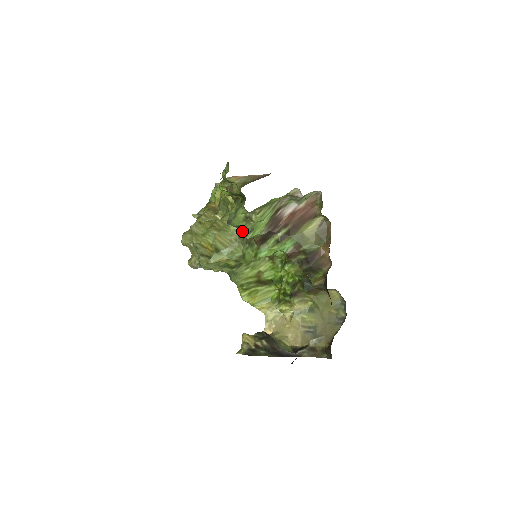
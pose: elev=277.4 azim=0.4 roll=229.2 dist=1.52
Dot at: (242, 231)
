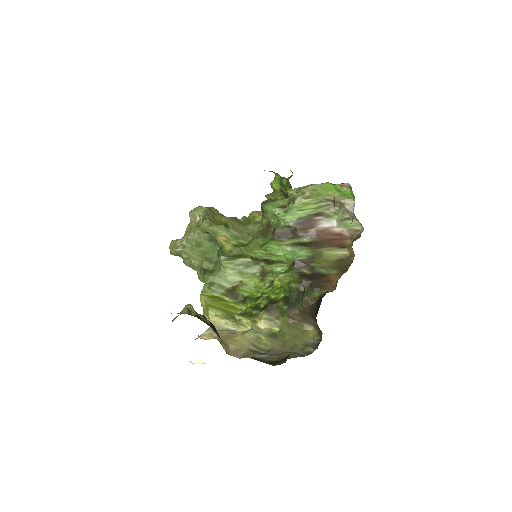
Dot at: (263, 224)
